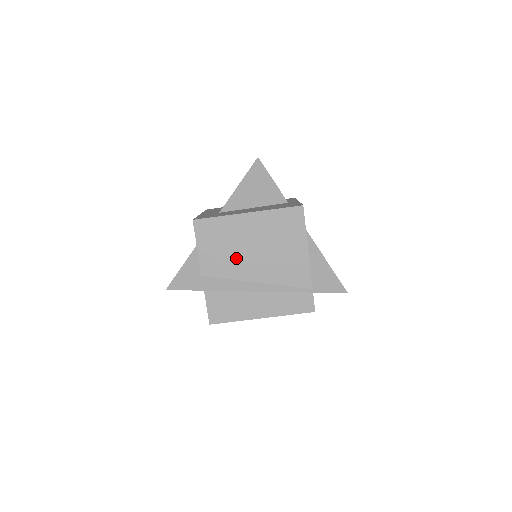
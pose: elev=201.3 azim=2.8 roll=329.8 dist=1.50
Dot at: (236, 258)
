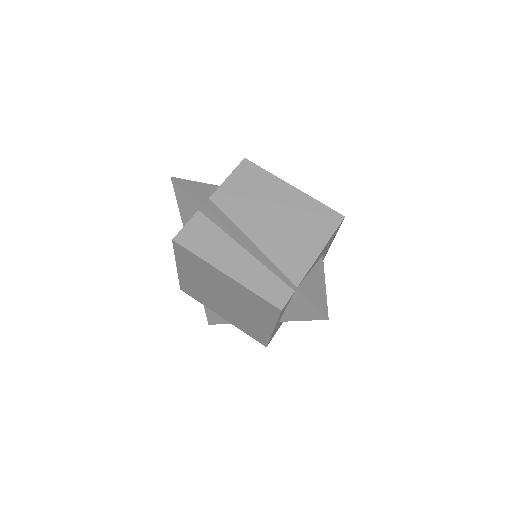
Dot at: (252, 209)
